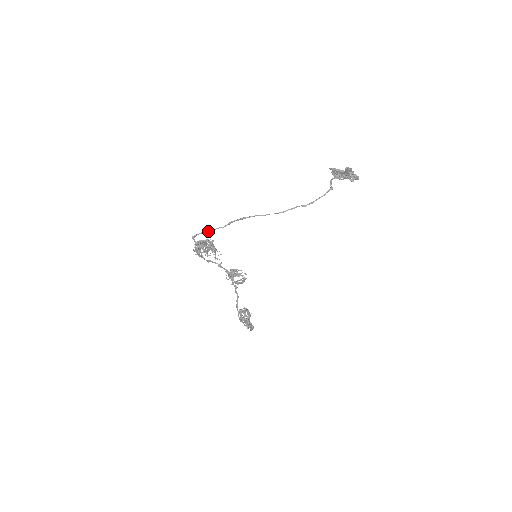
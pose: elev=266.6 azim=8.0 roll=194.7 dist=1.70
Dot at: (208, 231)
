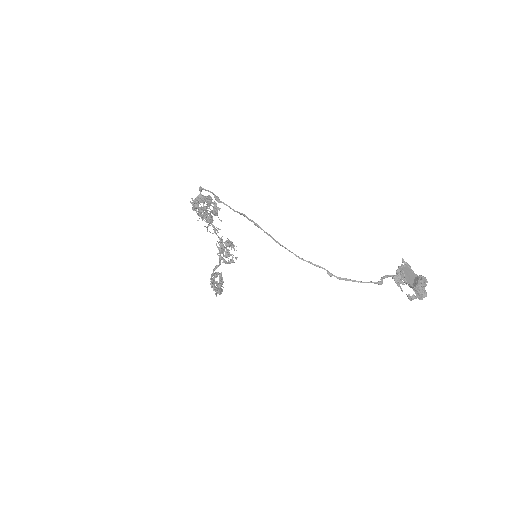
Dot at: (217, 199)
